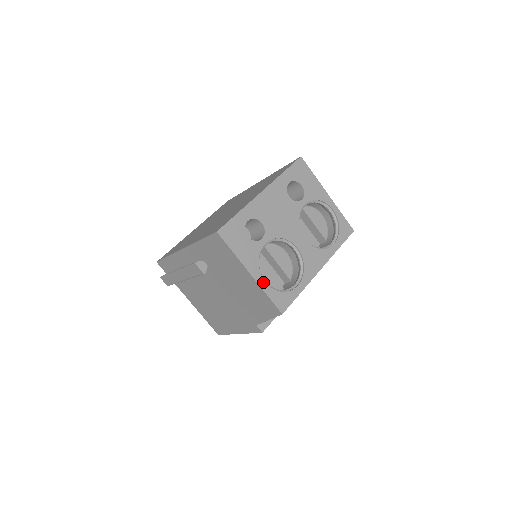
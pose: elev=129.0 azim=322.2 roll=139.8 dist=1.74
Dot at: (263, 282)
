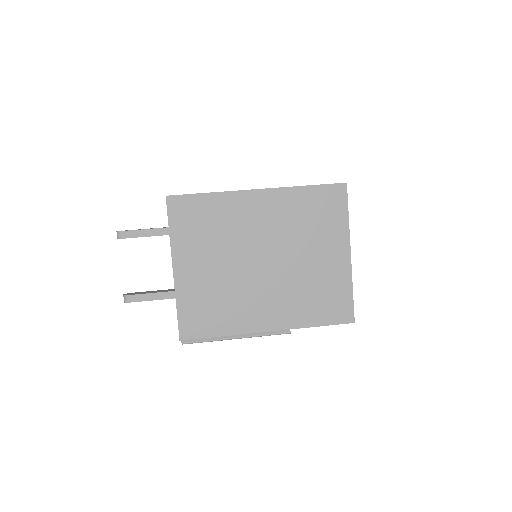
Dot at: occluded
